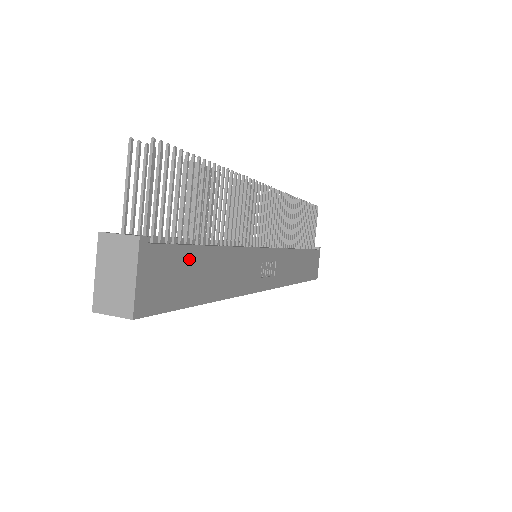
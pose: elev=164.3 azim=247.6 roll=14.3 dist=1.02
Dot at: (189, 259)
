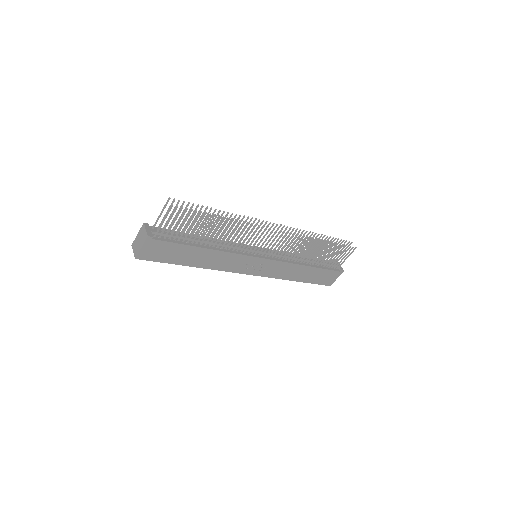
Dot at: (179, 248)
